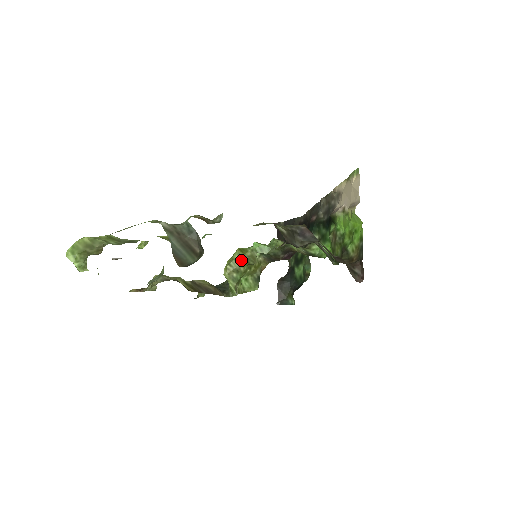
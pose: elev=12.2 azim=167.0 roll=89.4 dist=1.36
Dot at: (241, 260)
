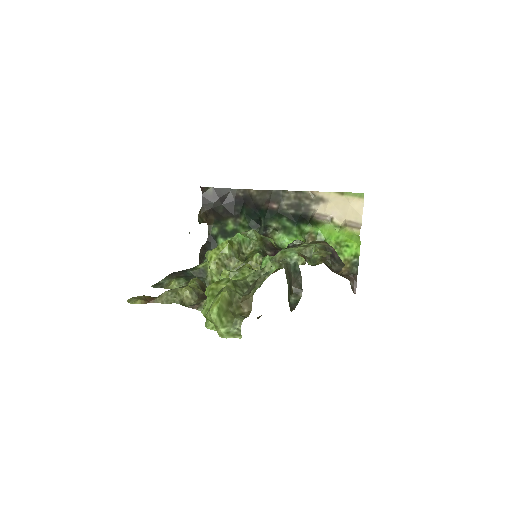
Dot at: (231, 255)
